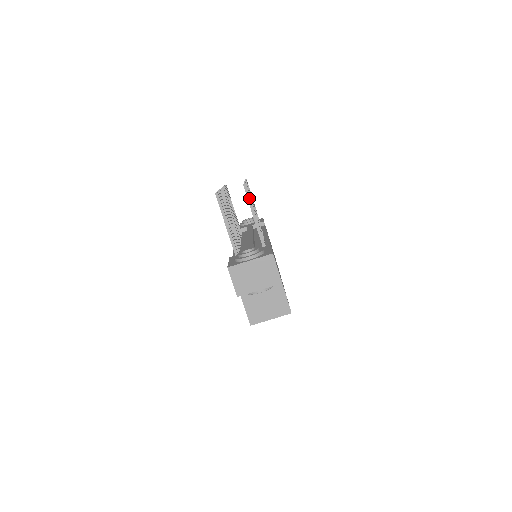
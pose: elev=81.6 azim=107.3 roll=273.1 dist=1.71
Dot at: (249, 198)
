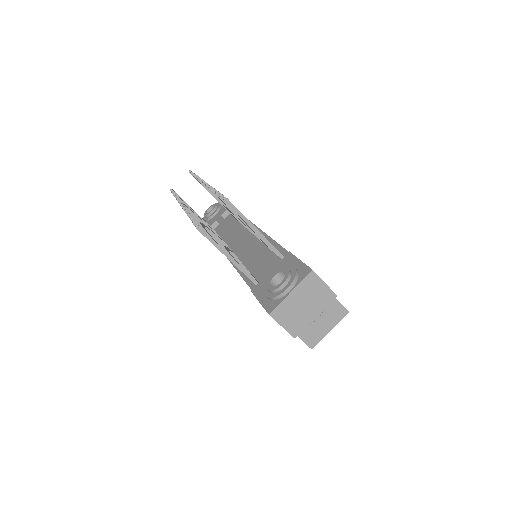
Dot at: (238, 212)
